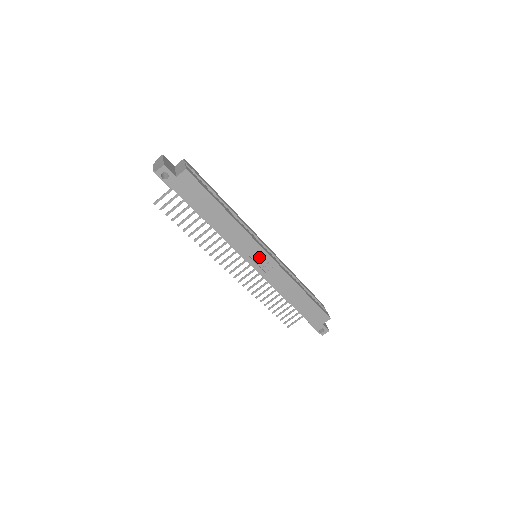
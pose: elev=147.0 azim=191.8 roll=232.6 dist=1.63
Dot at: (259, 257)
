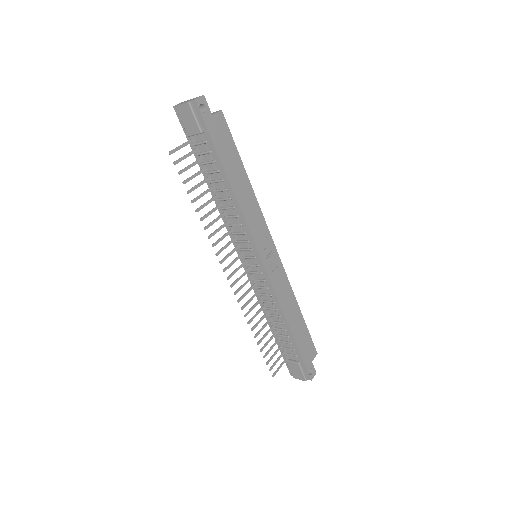
Dot at: (268, 248)
